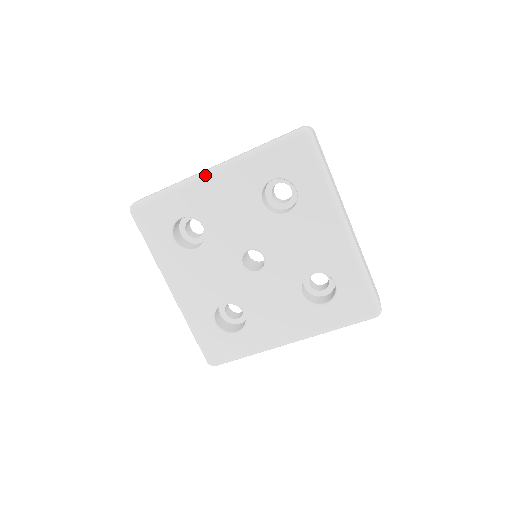
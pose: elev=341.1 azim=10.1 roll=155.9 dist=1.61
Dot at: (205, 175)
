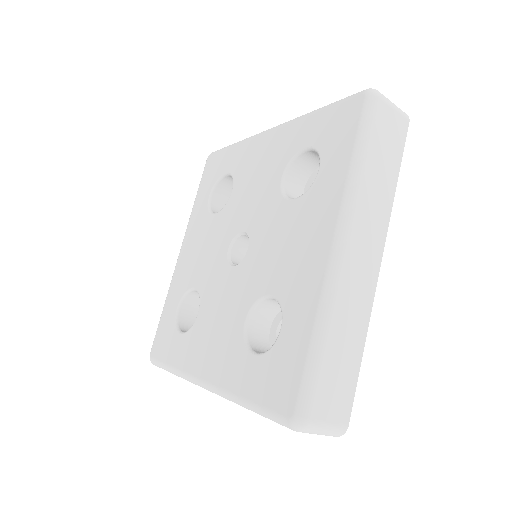
Dot at: (264, 132)
